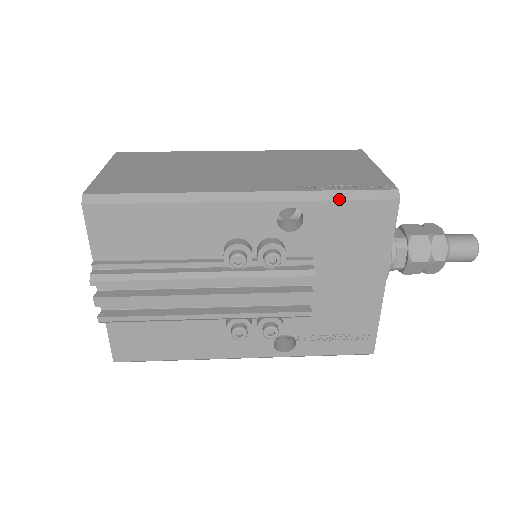
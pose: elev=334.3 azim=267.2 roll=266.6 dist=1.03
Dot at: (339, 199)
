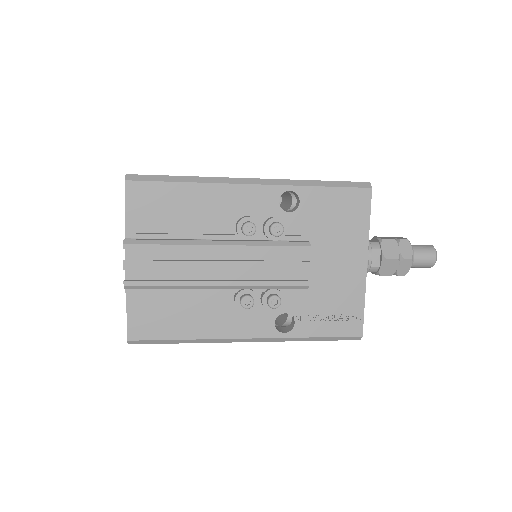
Dot at: (326, 186)
